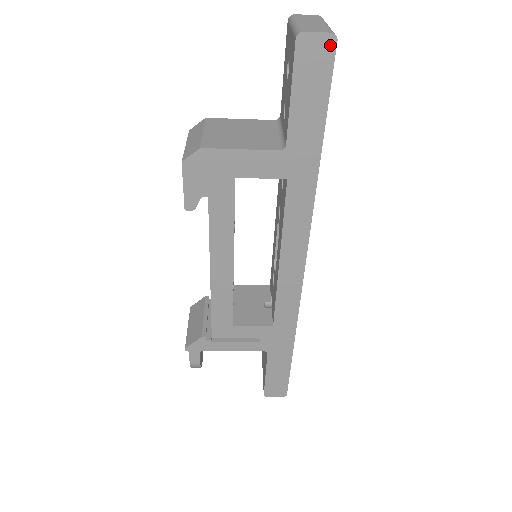
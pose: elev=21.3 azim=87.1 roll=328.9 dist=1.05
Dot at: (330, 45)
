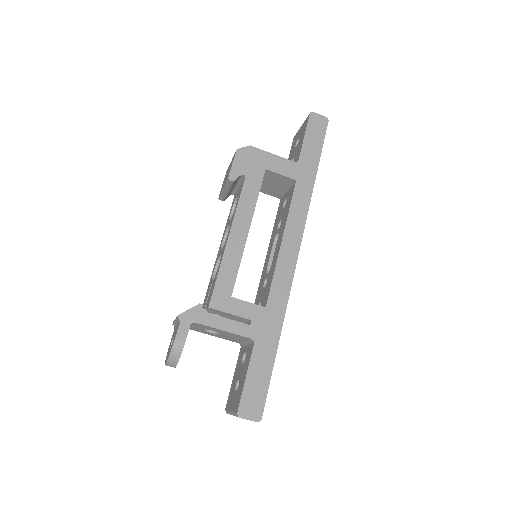
Dot at: (325, 122)
